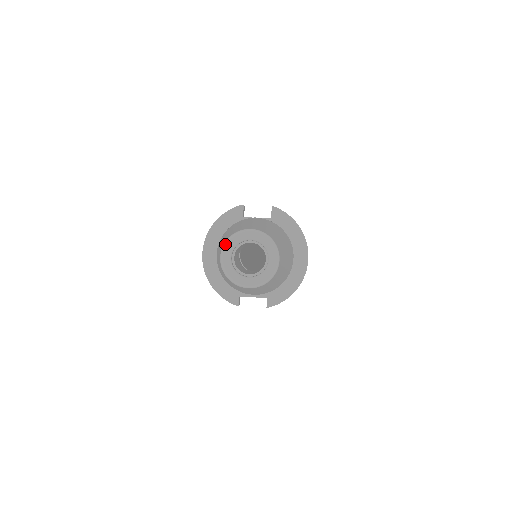
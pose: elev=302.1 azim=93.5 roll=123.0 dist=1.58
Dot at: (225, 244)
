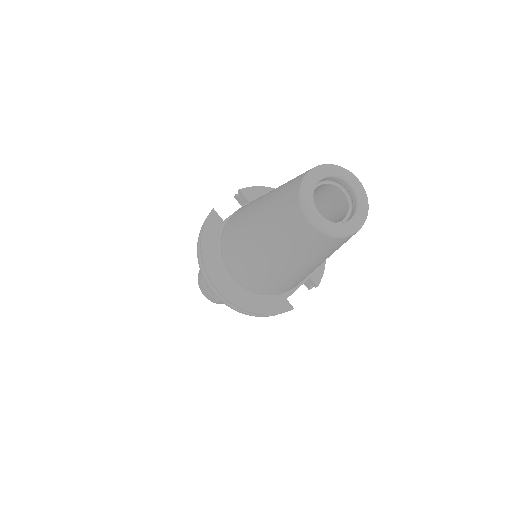
Dot at: (303, 204)
